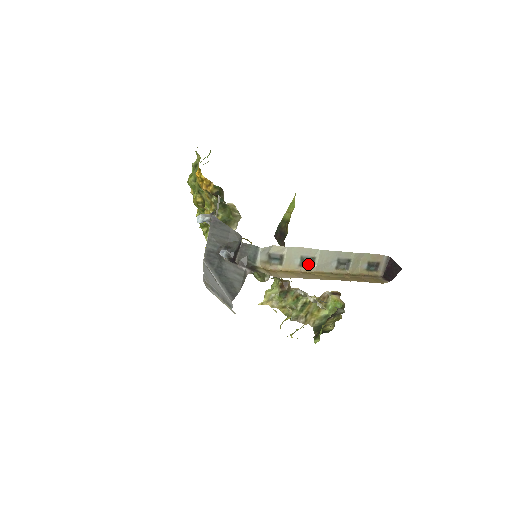
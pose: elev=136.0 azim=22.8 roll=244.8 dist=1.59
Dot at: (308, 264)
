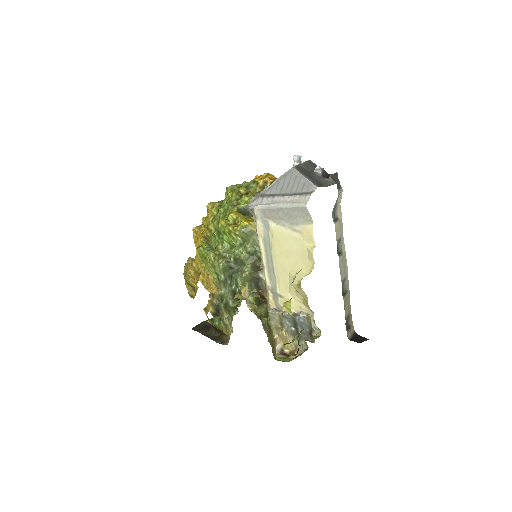
Dot at: occluded
